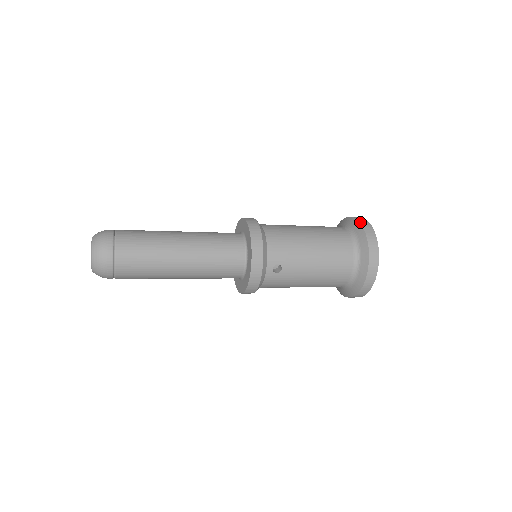
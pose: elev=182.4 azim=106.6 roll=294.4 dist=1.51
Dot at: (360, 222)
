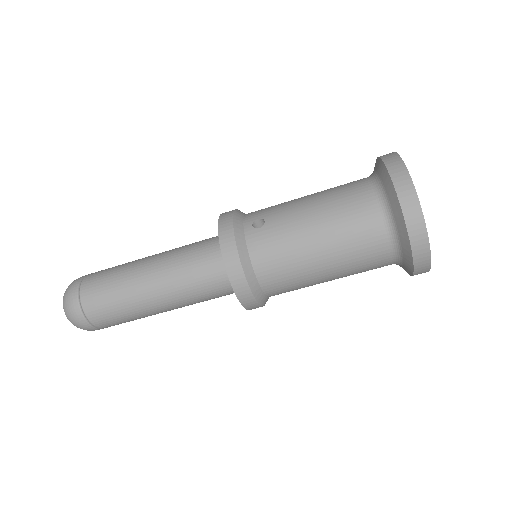
Dot at: occluded
